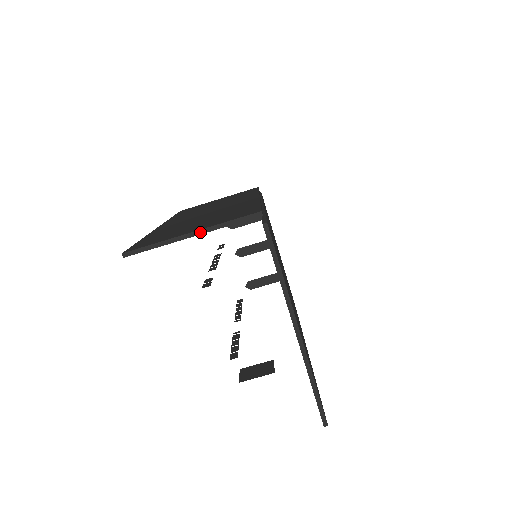
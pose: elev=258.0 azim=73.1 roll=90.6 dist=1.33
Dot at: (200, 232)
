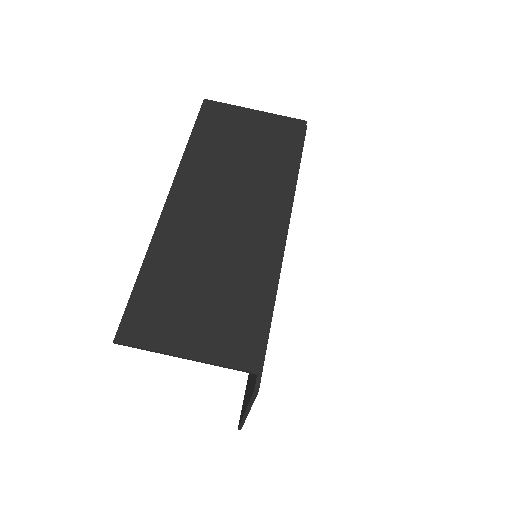
Dot at: (196, 361)
